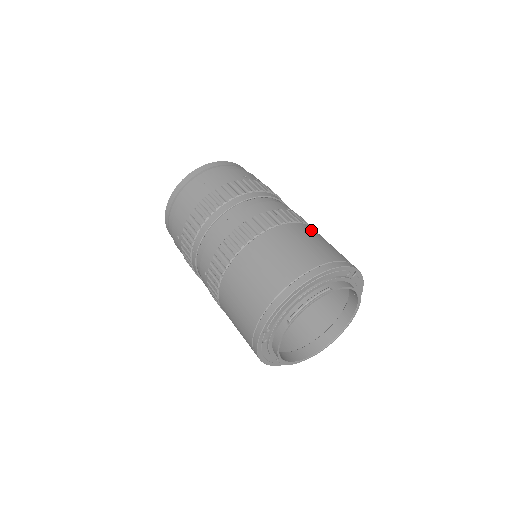
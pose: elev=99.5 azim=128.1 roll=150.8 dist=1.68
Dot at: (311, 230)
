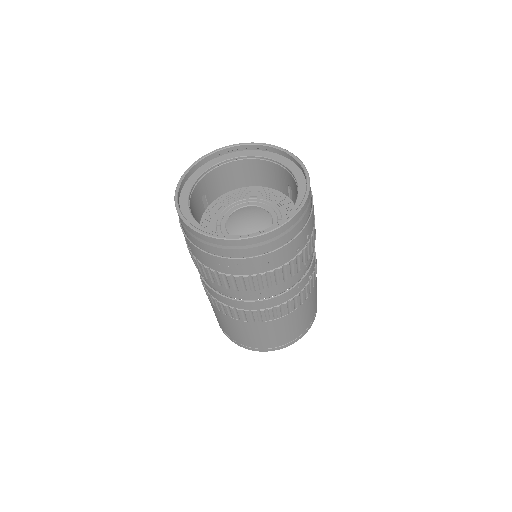
Dot at: (310, 300)
